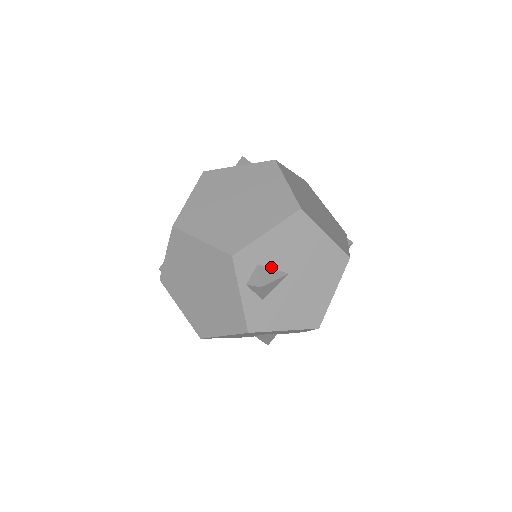
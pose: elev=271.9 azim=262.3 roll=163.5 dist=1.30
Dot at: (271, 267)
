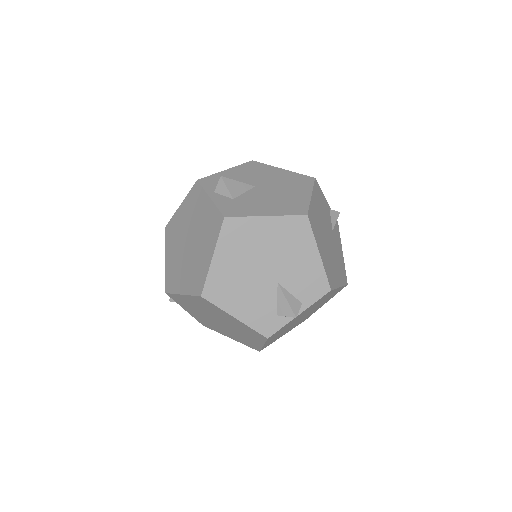
Dot at: occluded
